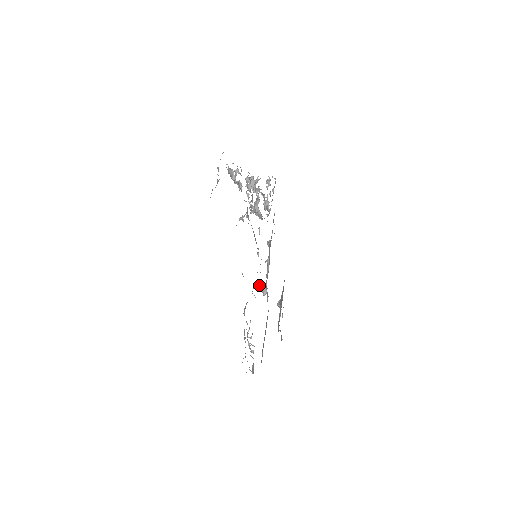
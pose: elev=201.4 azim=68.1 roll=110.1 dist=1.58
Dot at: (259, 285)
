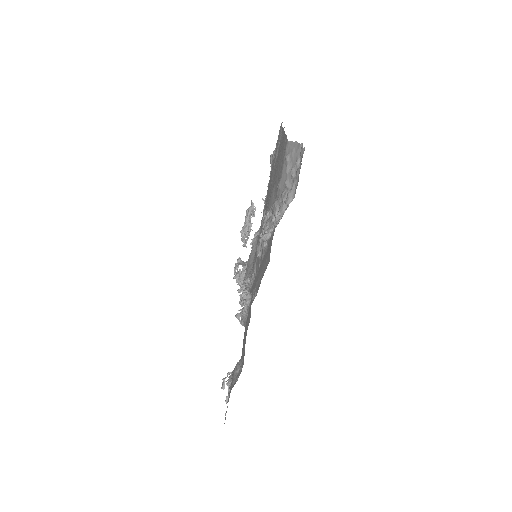
Dot at: (239, 295)
